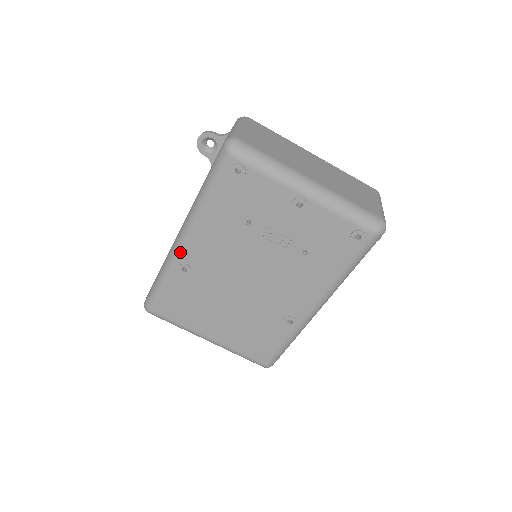
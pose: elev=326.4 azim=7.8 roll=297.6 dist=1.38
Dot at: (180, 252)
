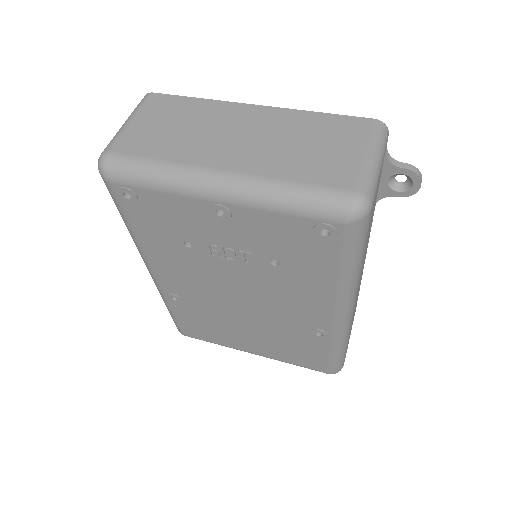
Dot at: (157, 284)
